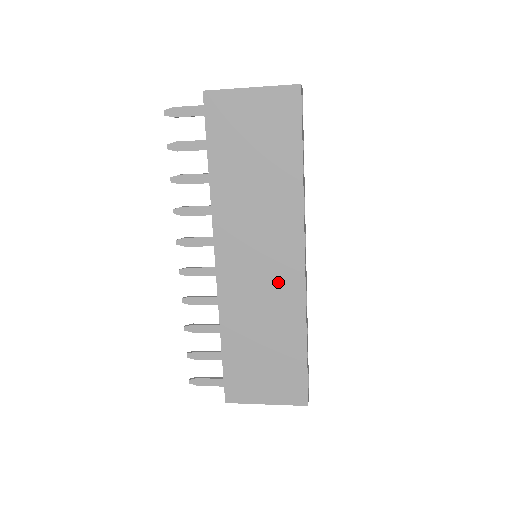
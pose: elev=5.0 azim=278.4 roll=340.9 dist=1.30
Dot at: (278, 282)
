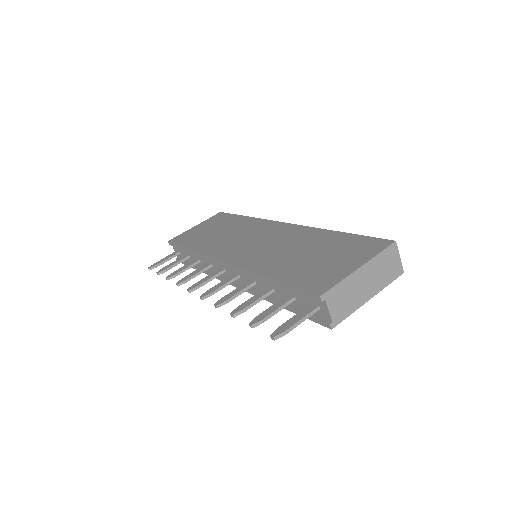
Dot at: occluded
